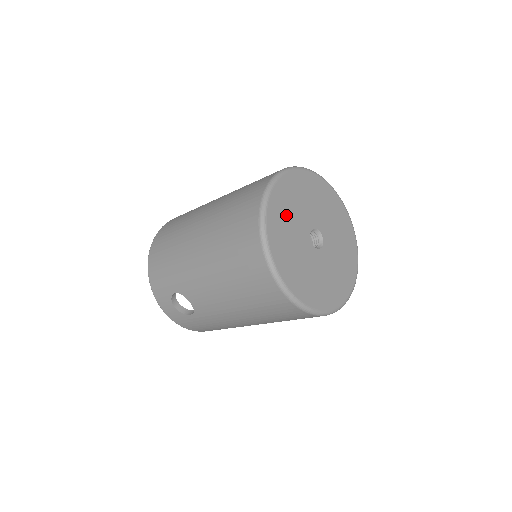
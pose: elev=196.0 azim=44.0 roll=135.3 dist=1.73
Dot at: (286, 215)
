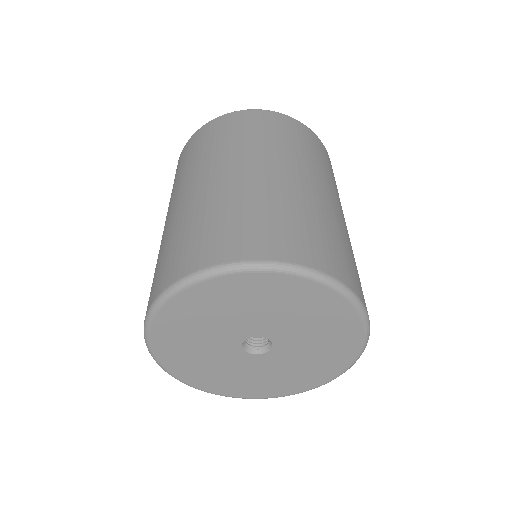
Dot at: (232, 303)
